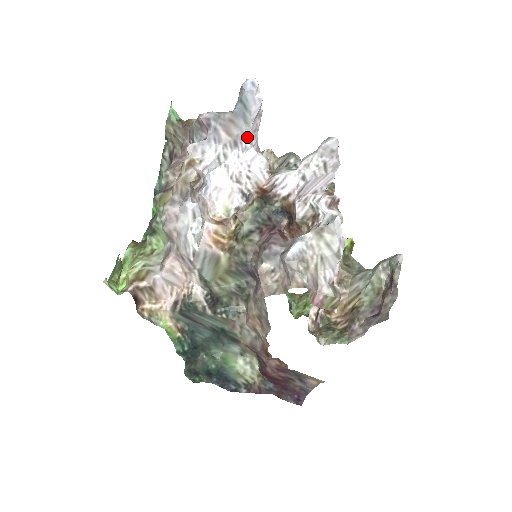
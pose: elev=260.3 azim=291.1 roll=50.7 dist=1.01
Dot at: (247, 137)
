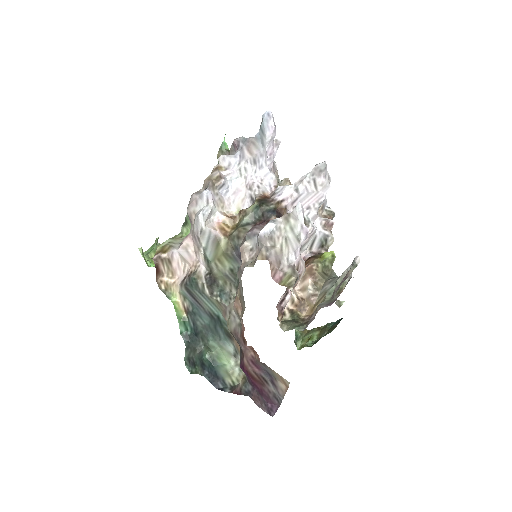
Dot at: (263, 157)
